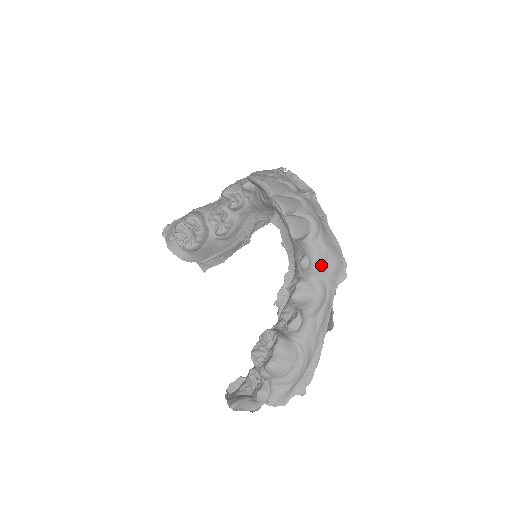
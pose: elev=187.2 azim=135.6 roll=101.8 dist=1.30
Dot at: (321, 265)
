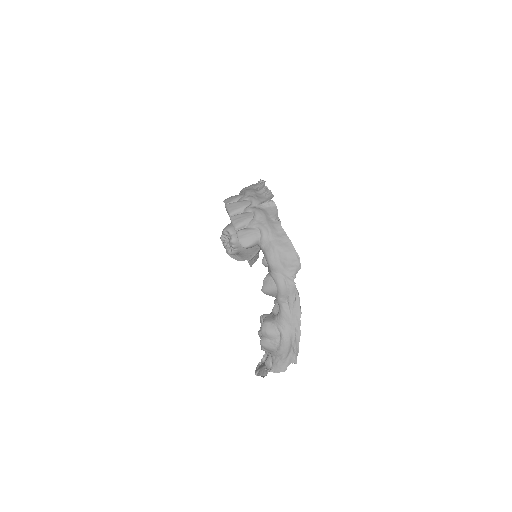
Dot at: (275, 262)
